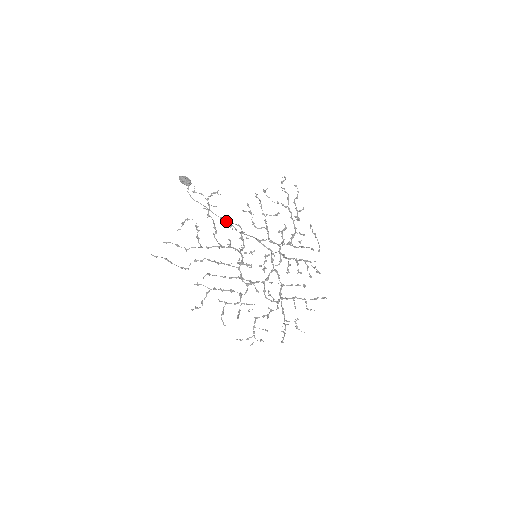
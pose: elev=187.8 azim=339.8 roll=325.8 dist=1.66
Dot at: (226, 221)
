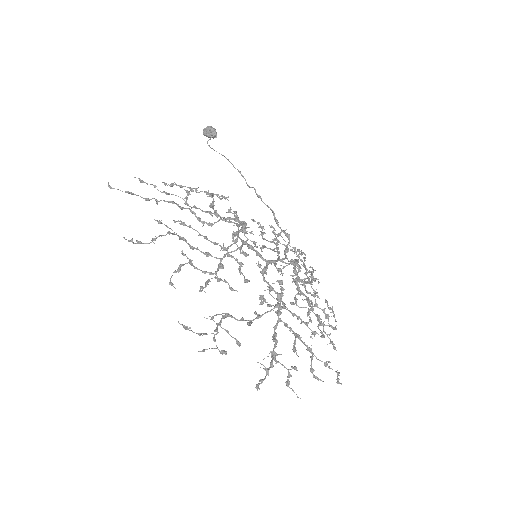
Dot at: (243, 177)
